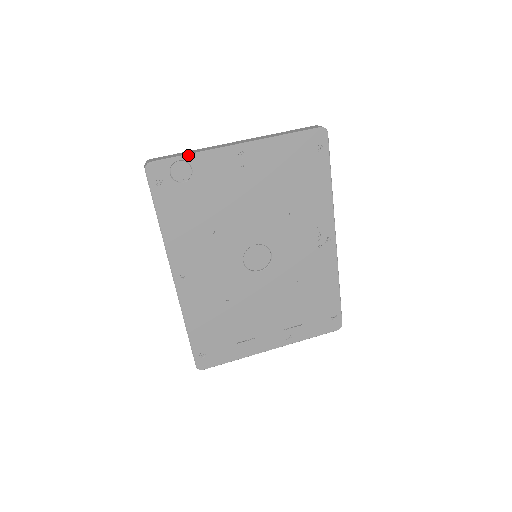
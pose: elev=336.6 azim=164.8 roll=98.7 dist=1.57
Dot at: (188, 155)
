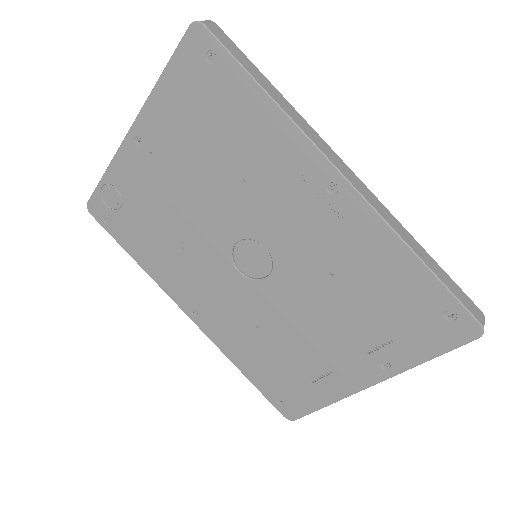
Dot at: (103, 176)
